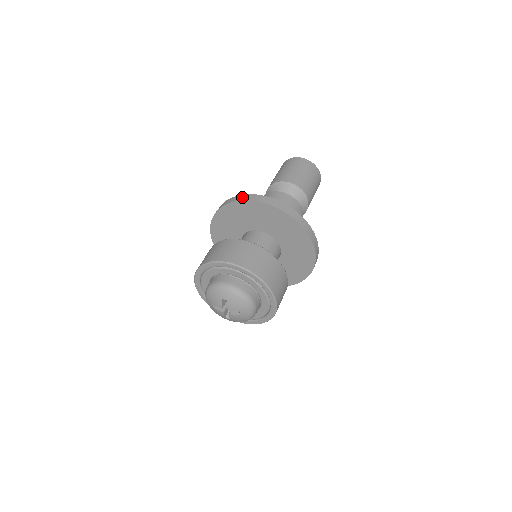
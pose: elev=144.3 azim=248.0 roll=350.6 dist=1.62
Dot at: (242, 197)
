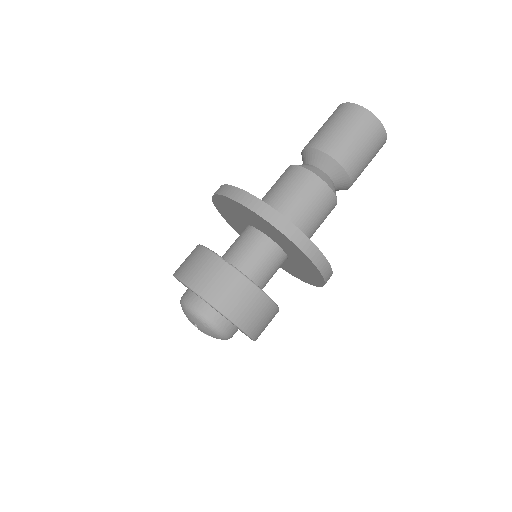
Dot at: (241, 196)
